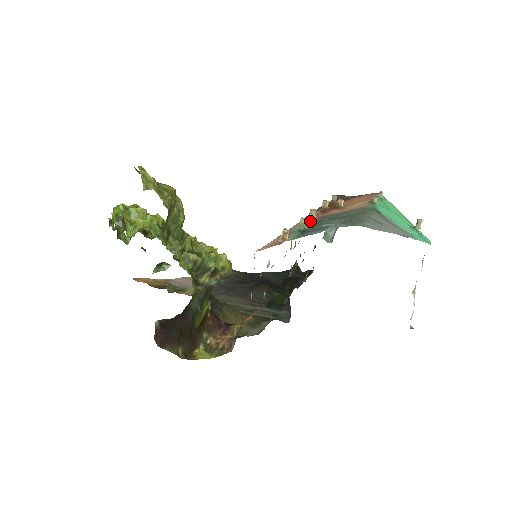
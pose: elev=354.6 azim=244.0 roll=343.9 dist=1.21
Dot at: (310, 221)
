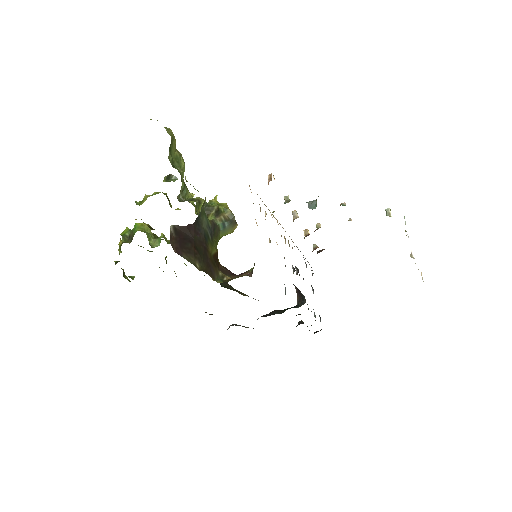
Dot at: occluded
